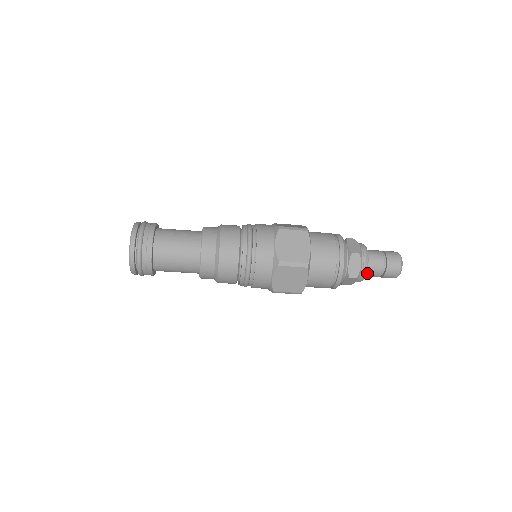
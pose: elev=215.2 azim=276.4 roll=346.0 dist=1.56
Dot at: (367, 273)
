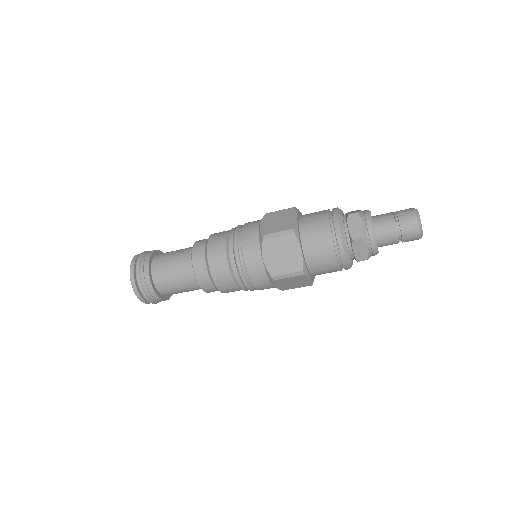
Dot at: (379, 236)
